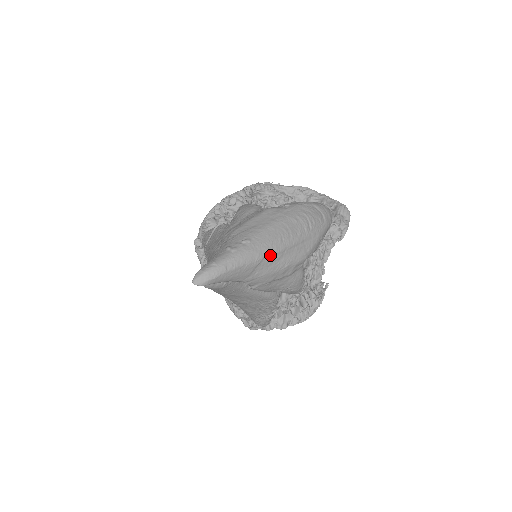
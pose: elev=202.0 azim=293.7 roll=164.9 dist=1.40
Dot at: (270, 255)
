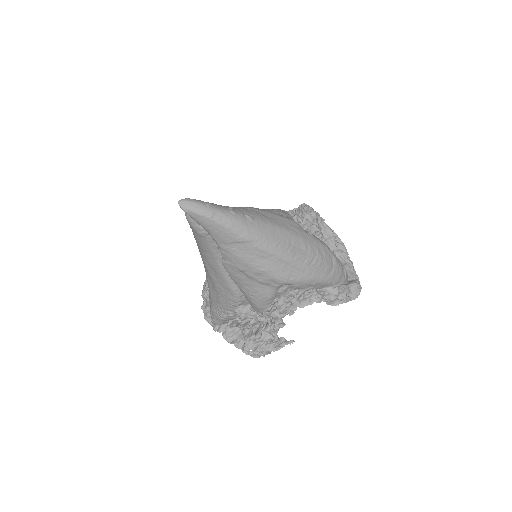
Dot at: (257, 245)
